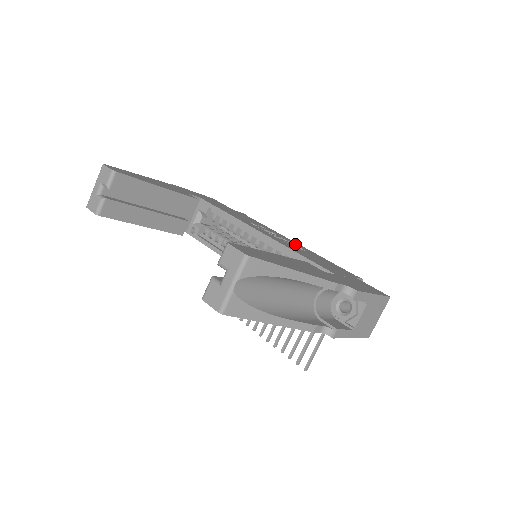
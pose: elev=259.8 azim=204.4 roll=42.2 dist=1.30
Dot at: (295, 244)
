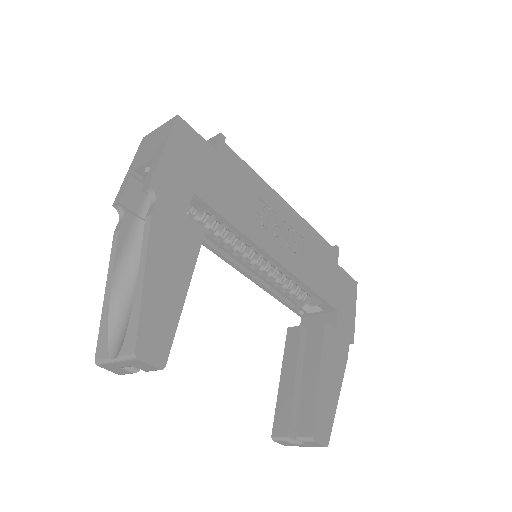
Dot at: (293, 225)
